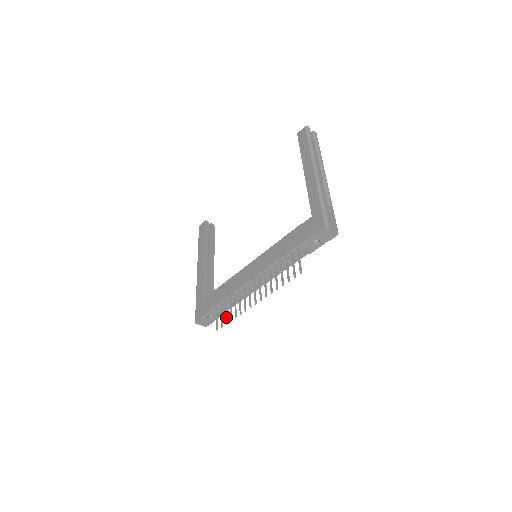
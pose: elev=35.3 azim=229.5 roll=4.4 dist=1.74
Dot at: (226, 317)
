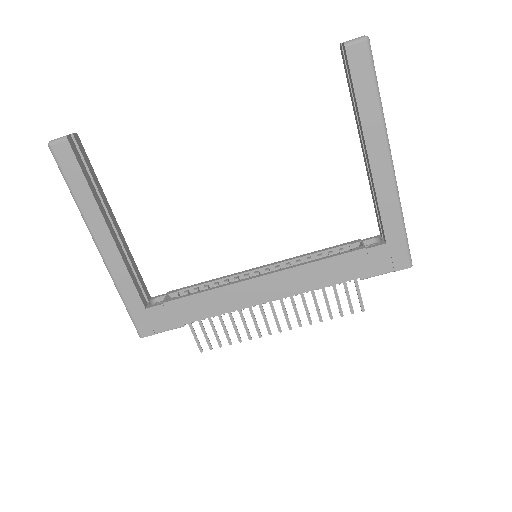
Dot at: (219, 339)
